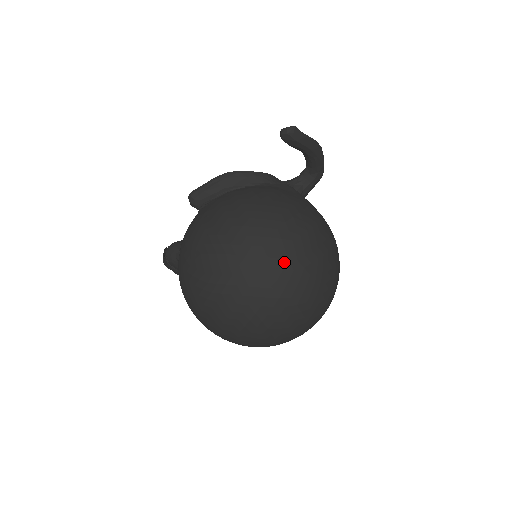
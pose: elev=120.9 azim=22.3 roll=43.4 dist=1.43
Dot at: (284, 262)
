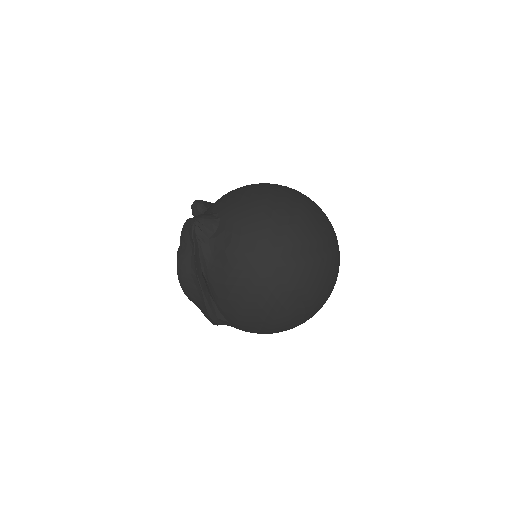
Dot at: occluded
